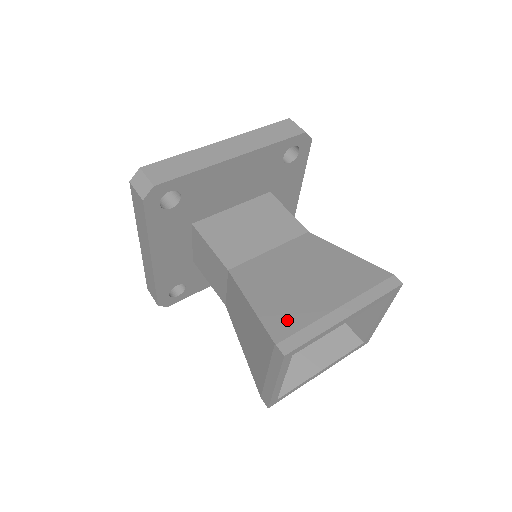
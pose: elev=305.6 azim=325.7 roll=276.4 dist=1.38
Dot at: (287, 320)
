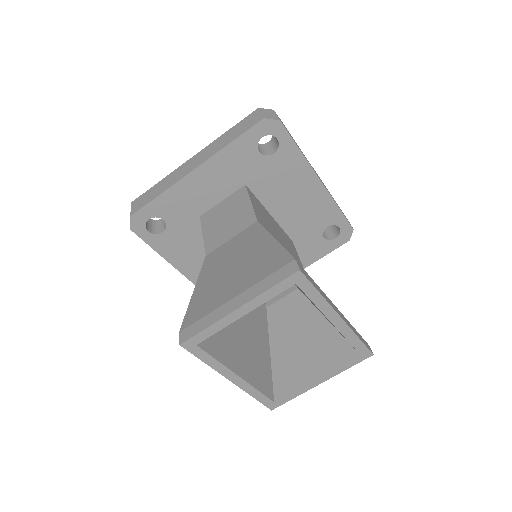
Dot at: occluded
